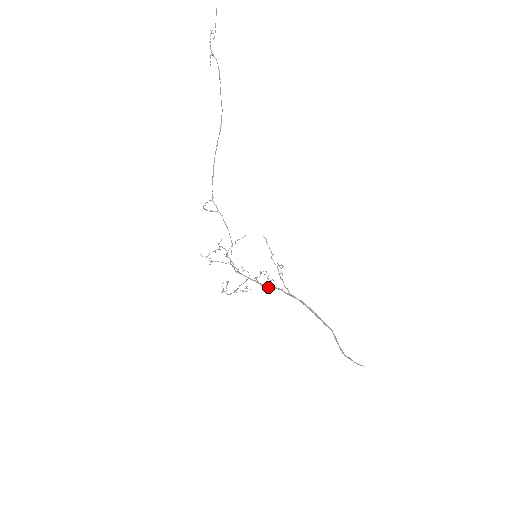
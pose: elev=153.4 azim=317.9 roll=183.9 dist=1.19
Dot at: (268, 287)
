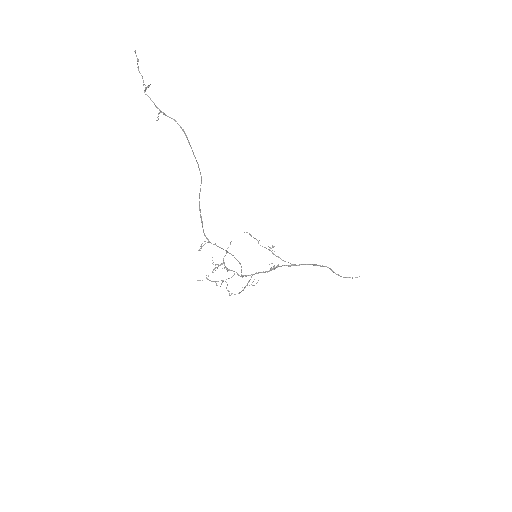
Dot at: occluded
